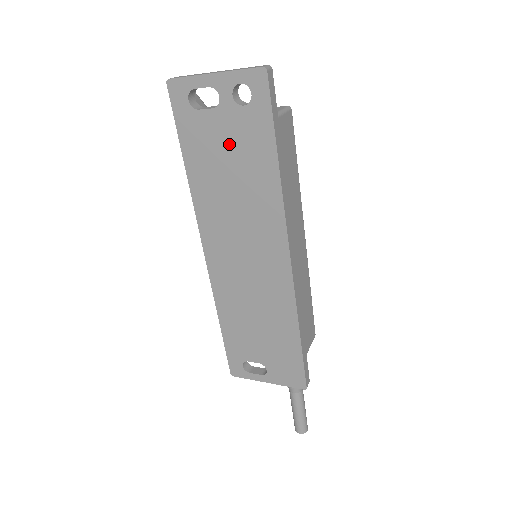
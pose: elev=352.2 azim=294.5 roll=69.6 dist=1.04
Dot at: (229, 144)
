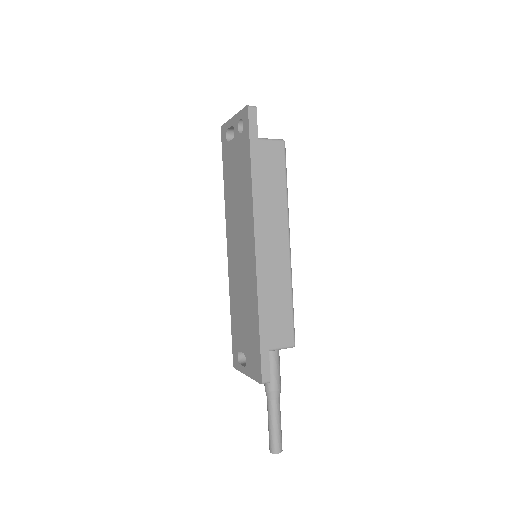
Dot at: (237, 161)
